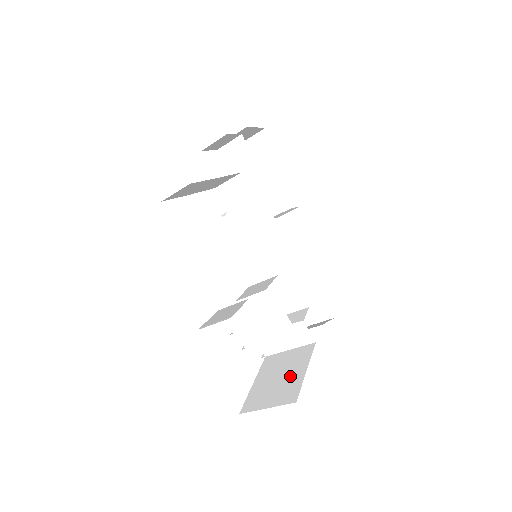
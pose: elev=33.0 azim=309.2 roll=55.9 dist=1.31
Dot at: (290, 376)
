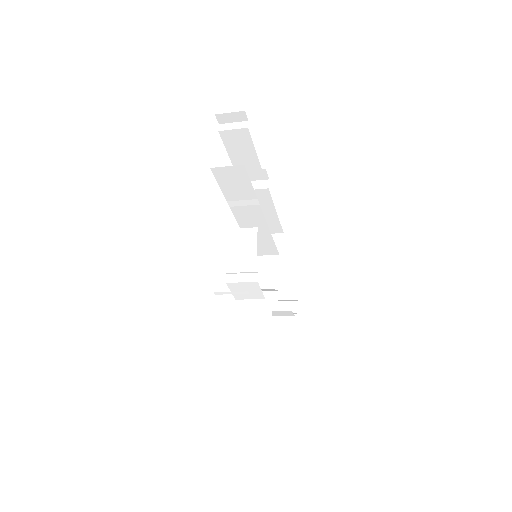
Dot at: (289, 328)
